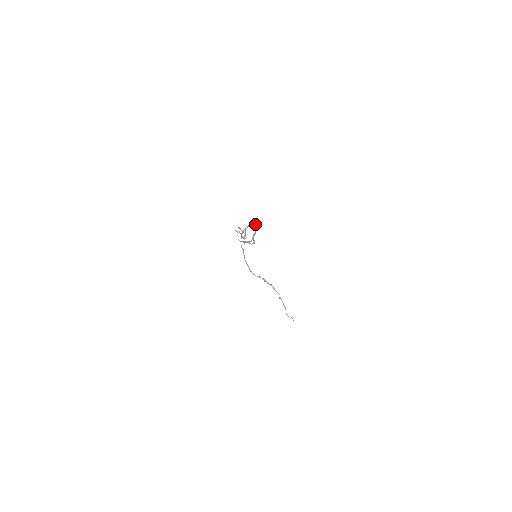
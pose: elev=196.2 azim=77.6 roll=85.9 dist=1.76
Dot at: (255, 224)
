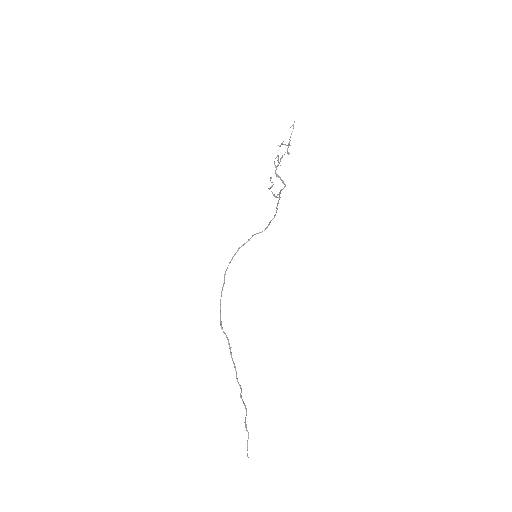
Dot at: occluded
